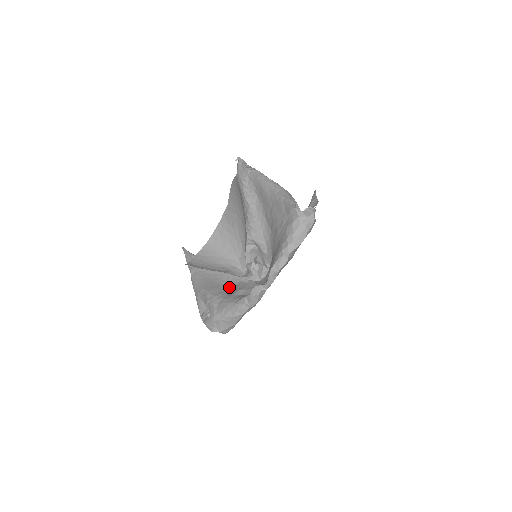
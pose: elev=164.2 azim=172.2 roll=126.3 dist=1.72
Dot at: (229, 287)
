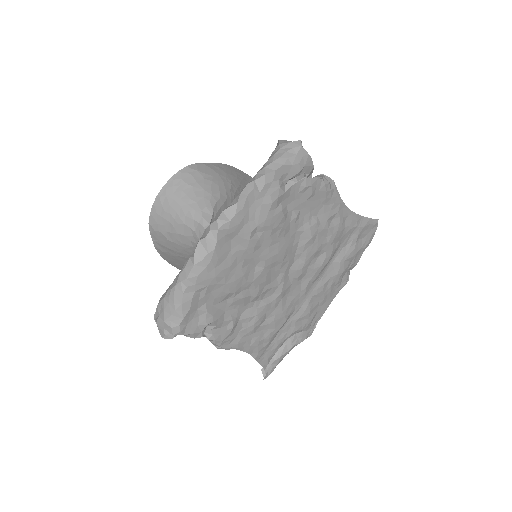
Dot at: occluded
